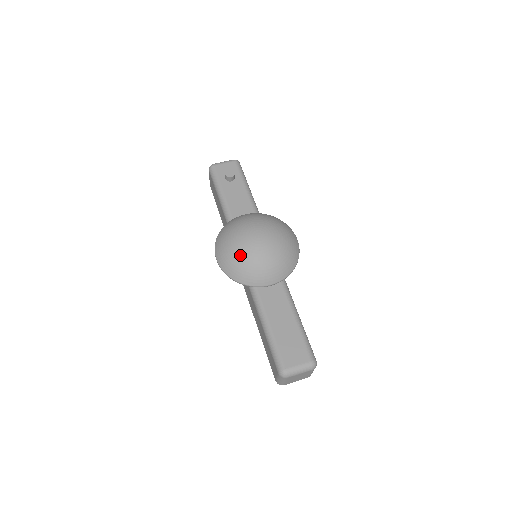
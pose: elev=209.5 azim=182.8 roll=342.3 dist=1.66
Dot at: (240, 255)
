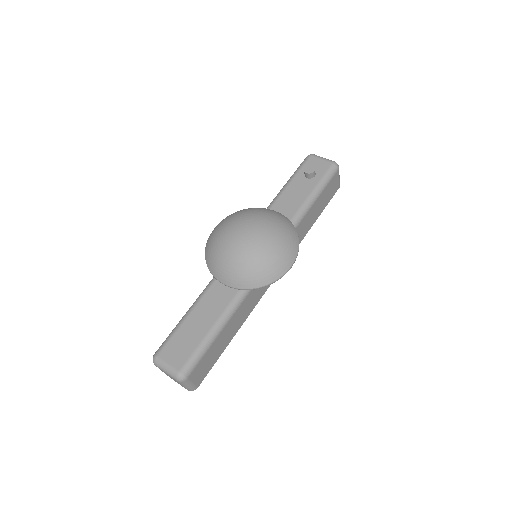
Dot at: (219, 236)
